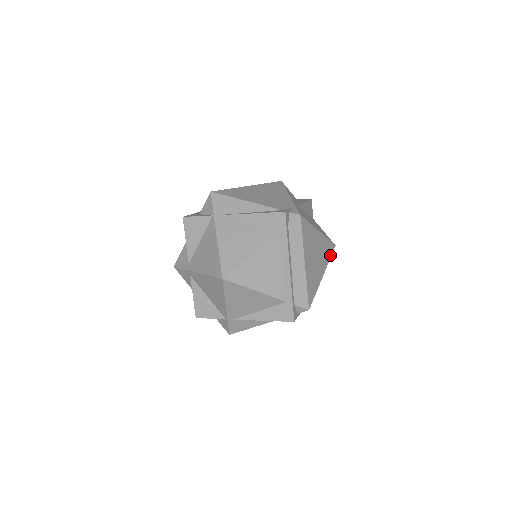
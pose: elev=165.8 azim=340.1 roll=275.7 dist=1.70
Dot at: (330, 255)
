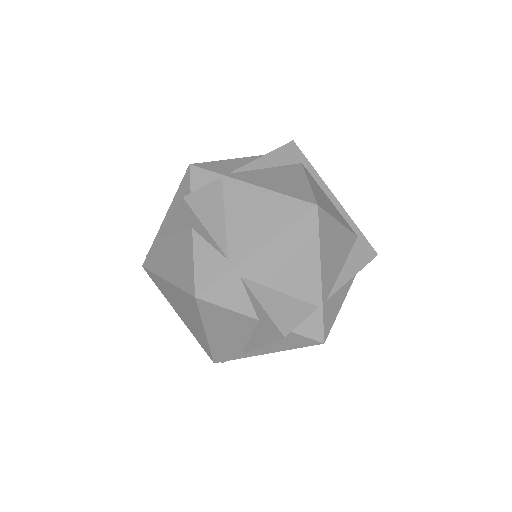
Dot at: occluded
